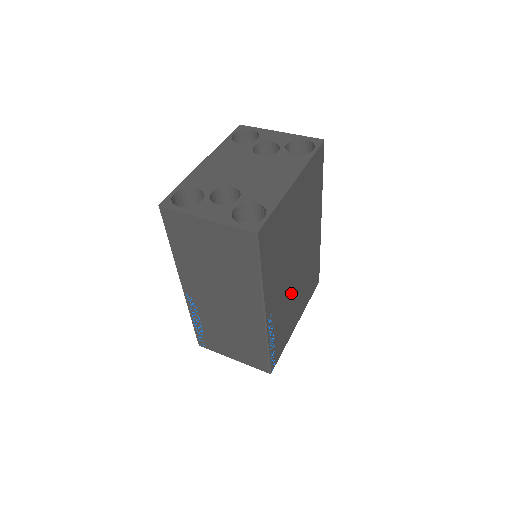
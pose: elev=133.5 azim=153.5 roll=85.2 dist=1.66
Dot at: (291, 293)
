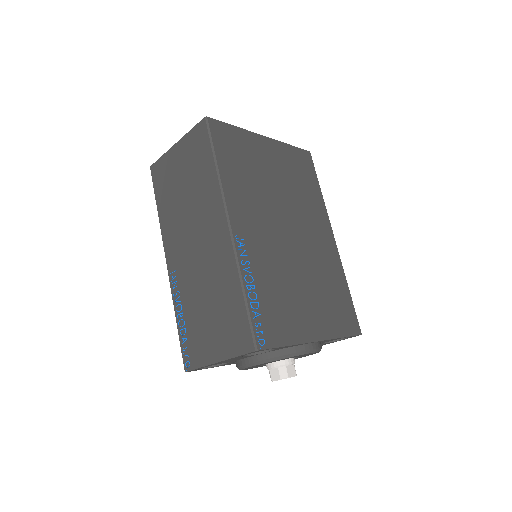
Dot at: (287, 264)
